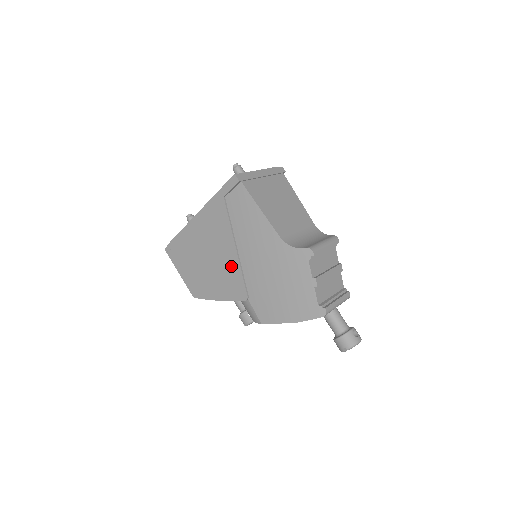
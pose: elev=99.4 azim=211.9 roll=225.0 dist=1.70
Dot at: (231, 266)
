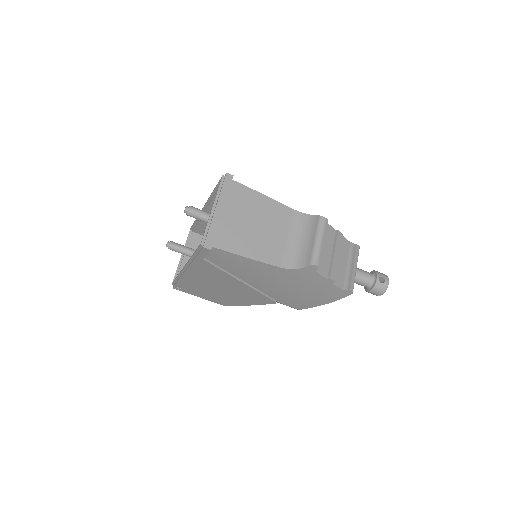
Dot at: (246, 291)
